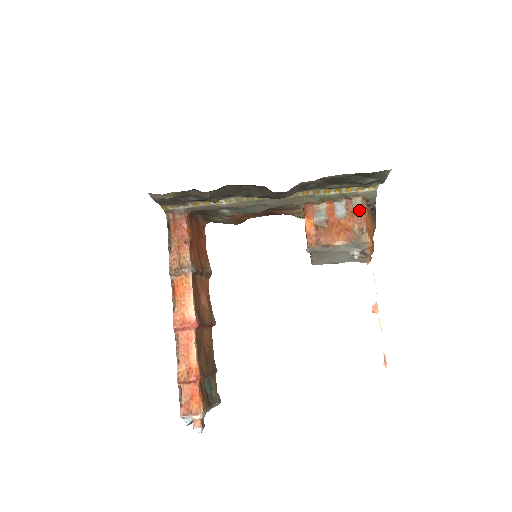
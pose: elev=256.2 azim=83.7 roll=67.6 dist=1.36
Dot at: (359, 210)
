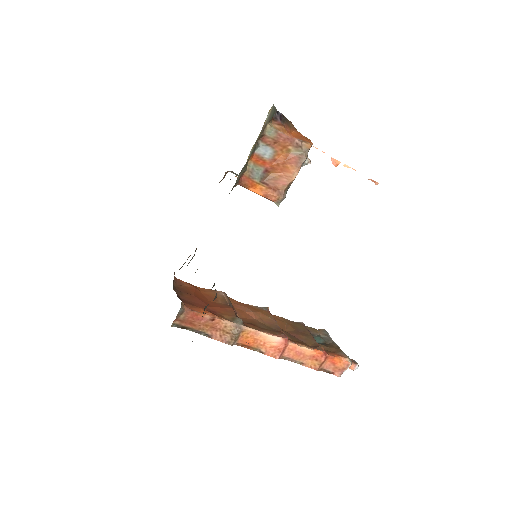
Dot at: (278, 135)
